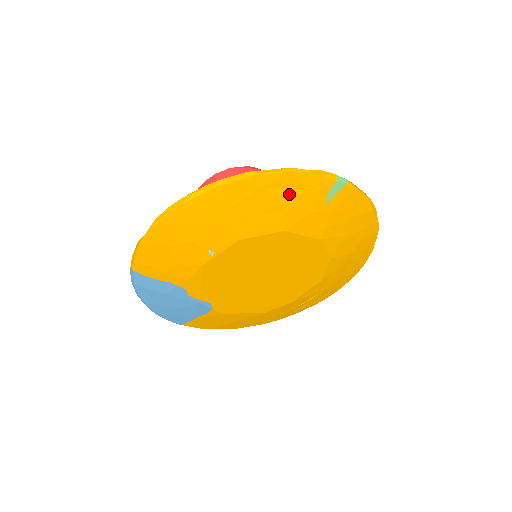
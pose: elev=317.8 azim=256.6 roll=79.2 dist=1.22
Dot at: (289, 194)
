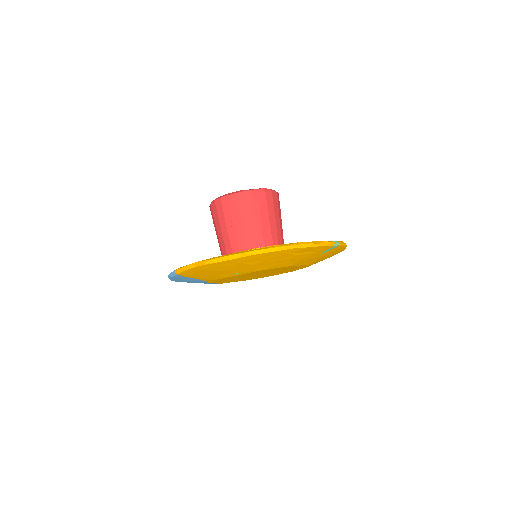
Dot at: (303, 254)
